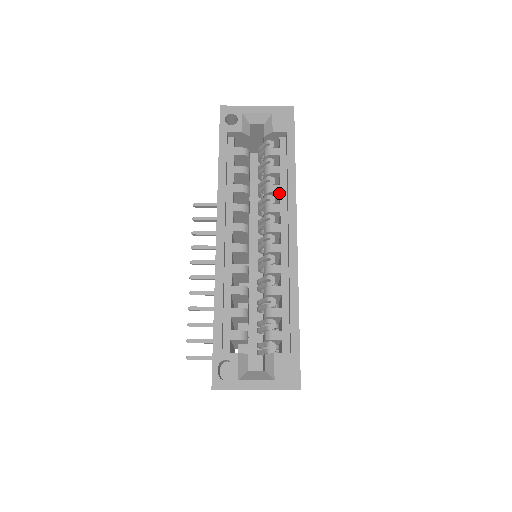
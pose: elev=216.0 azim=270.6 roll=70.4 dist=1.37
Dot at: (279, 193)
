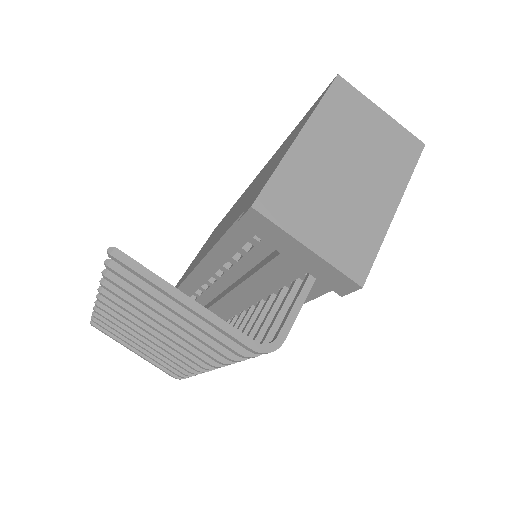
Dot at: occluded
